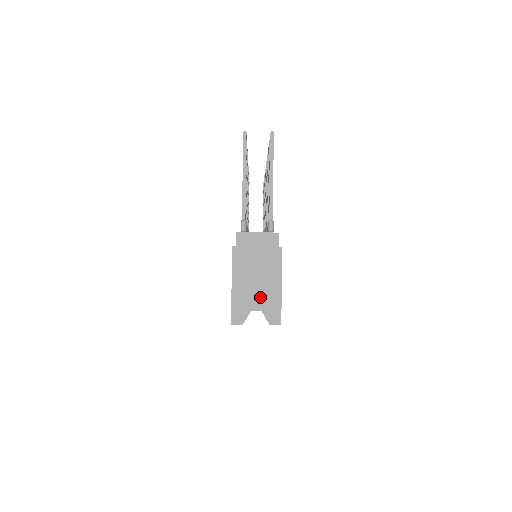
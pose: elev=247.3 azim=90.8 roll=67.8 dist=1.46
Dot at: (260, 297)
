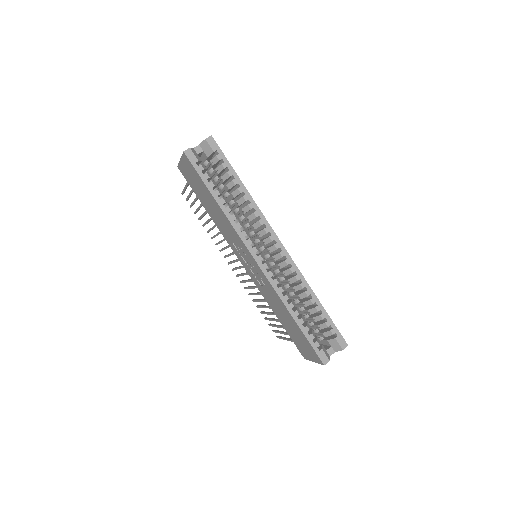
Dot at: occluded
